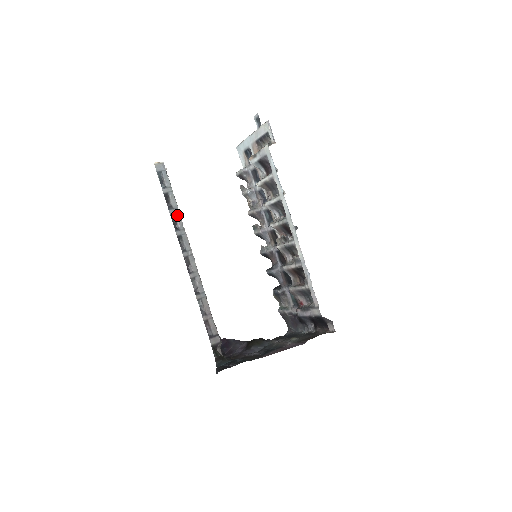
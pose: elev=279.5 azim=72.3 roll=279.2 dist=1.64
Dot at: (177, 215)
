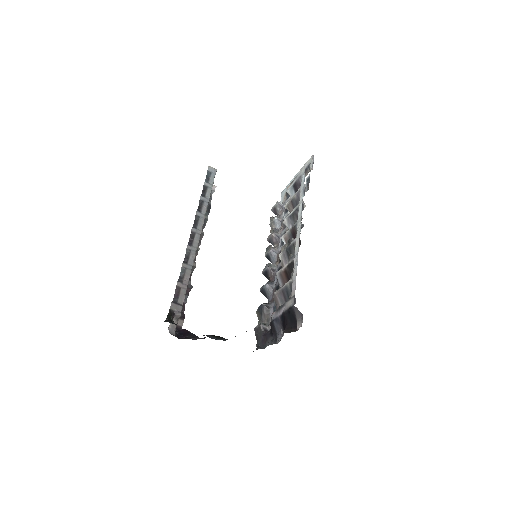
Dot at: (205, 203)
